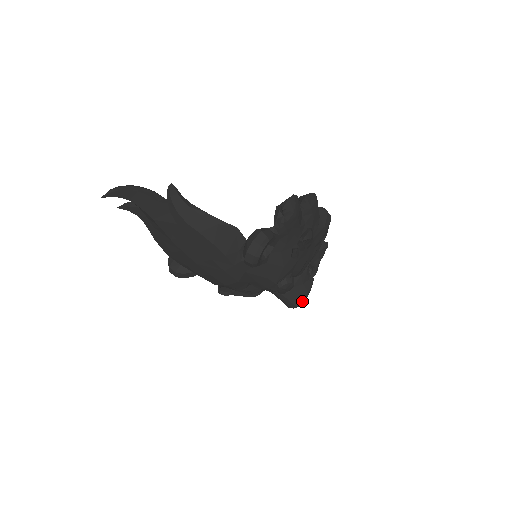
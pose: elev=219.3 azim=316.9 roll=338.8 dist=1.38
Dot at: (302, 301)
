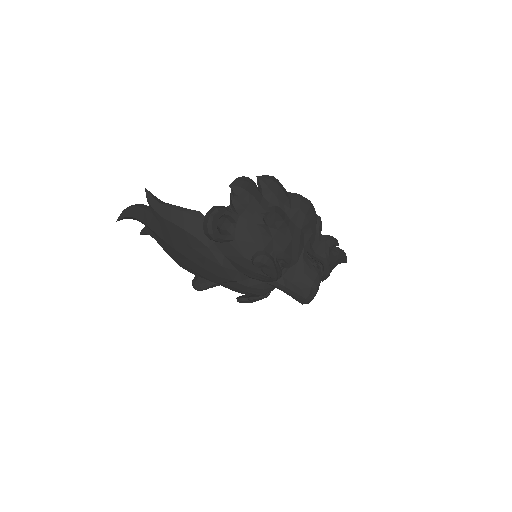
Dot at: (309, 291)
